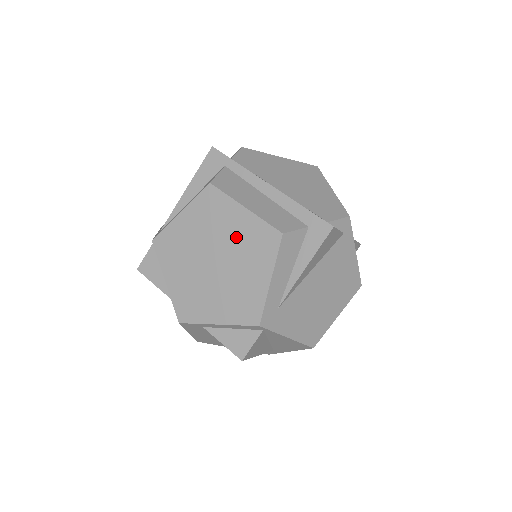
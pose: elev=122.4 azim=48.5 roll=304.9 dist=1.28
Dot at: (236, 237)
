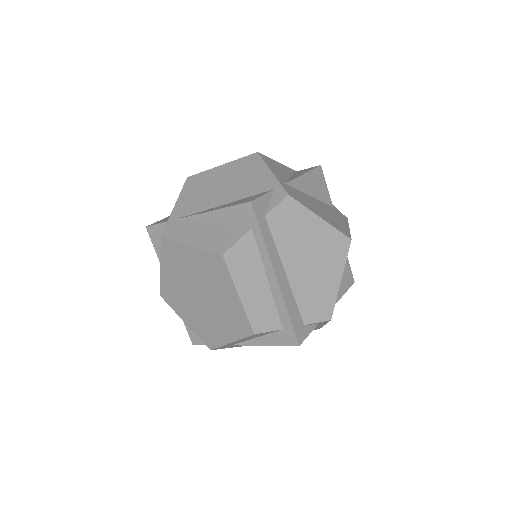
Dot at: (222, 302)
